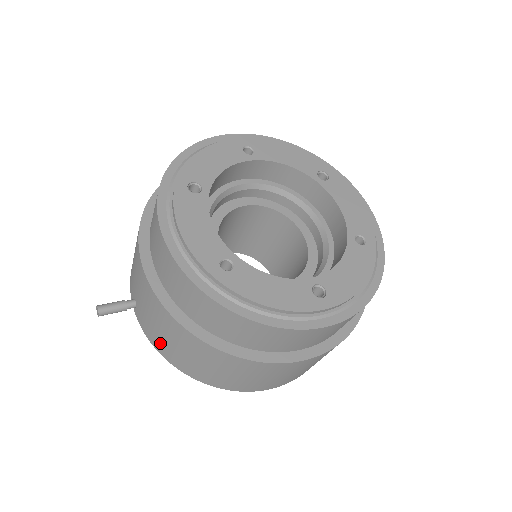
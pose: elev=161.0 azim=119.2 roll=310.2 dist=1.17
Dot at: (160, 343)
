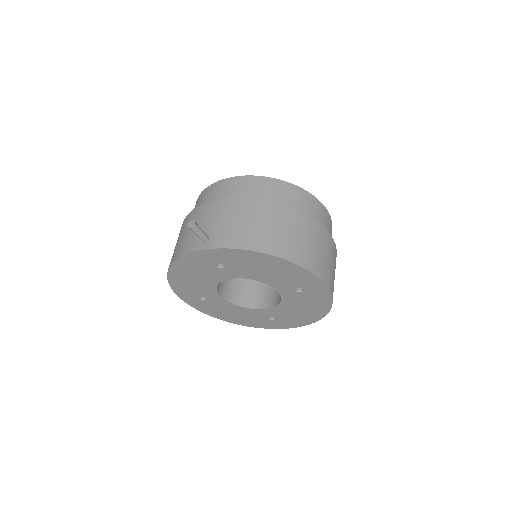
Dot at: (245, 236)
